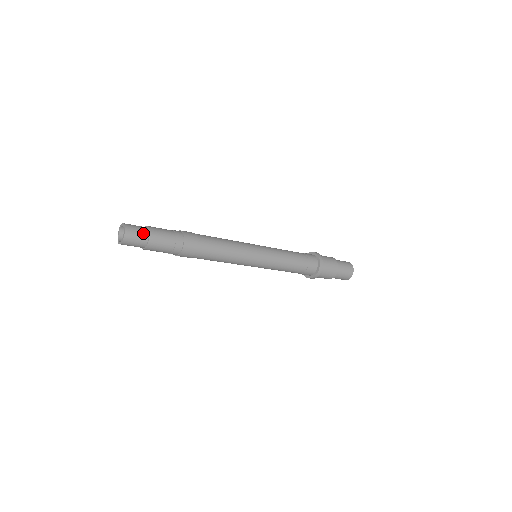
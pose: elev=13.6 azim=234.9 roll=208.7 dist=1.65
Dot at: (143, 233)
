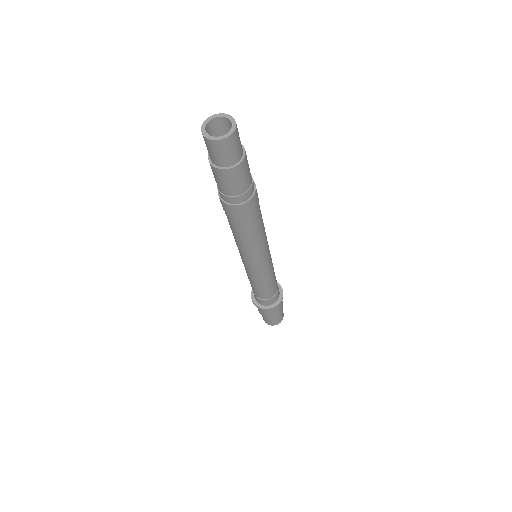
Dot at: (240, 152)
